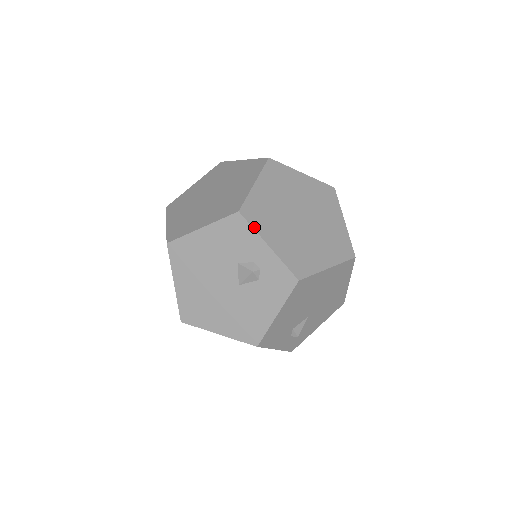
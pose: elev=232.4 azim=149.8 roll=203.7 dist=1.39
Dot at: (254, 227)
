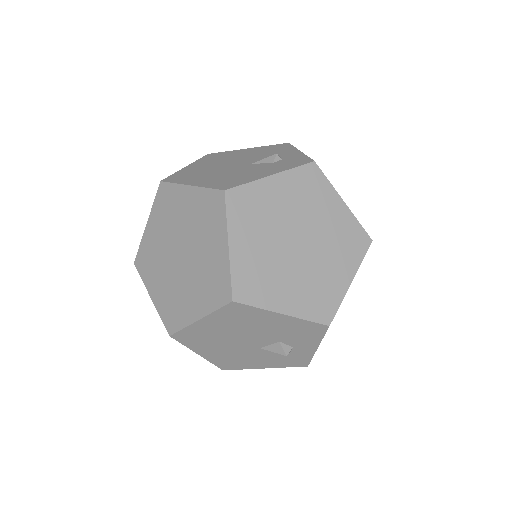
Dot at: occluded
